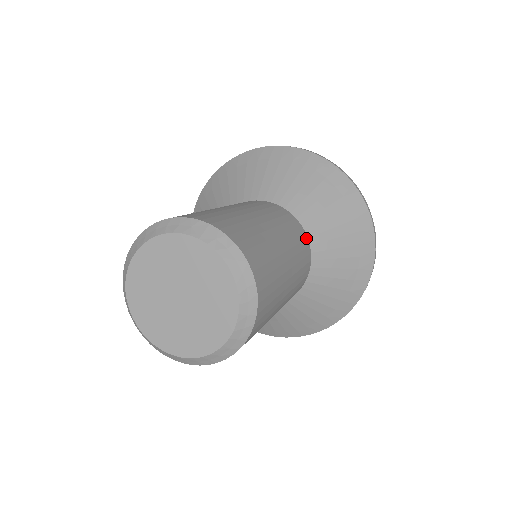
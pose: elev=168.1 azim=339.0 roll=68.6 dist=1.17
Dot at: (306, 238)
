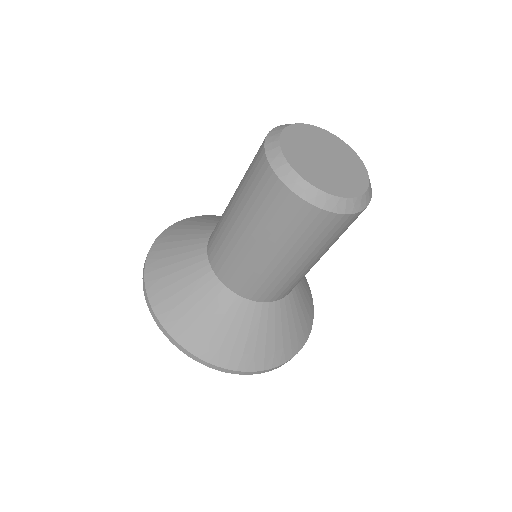
Dot at: occluded
